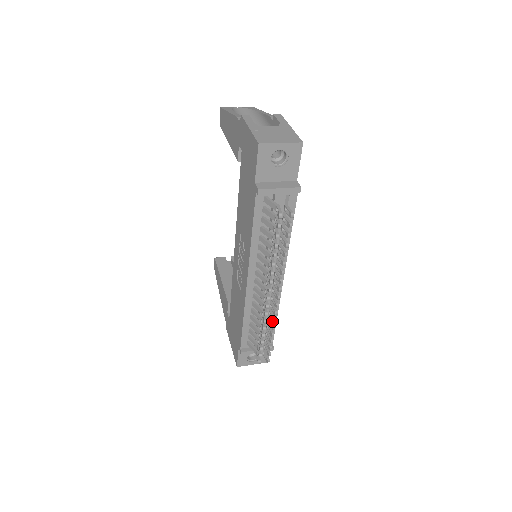
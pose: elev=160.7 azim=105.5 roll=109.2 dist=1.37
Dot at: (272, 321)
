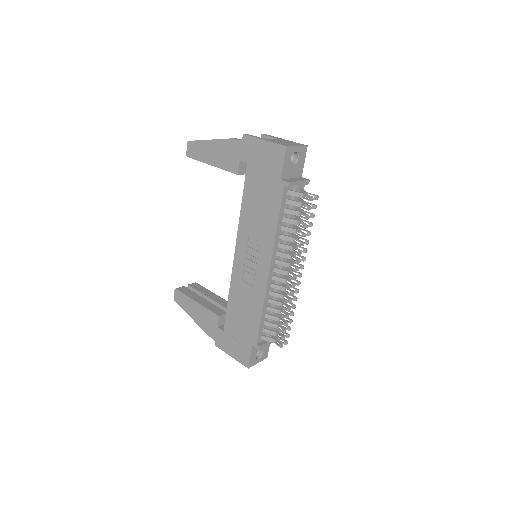
Dot at: occluded
